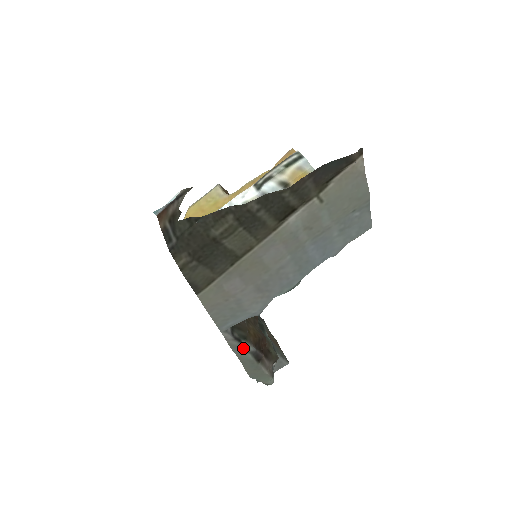
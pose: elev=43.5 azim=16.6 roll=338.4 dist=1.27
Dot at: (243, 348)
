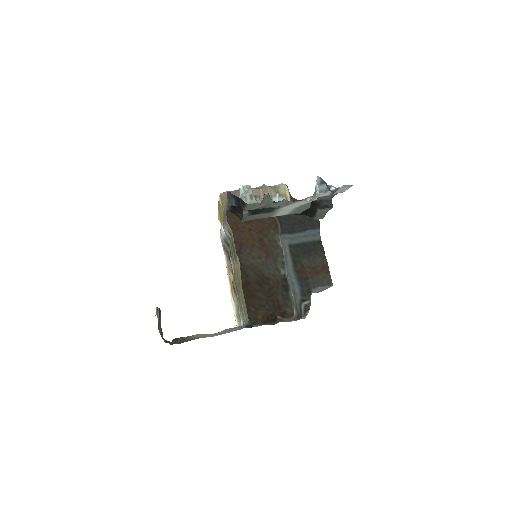
Dot at: occluded
